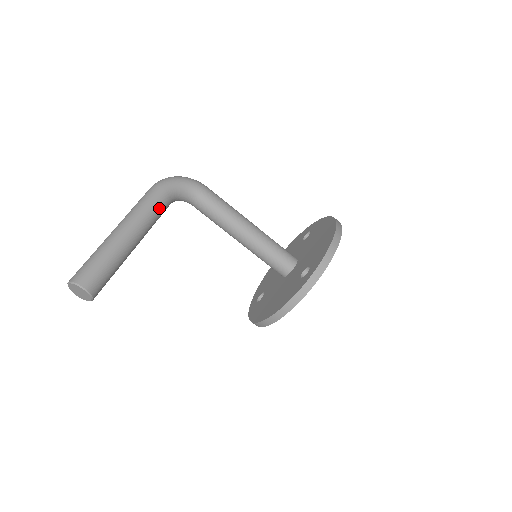
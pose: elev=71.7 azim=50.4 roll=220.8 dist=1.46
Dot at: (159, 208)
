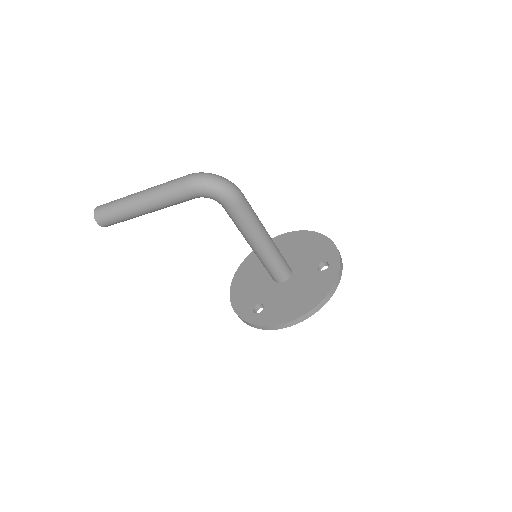
Dot at: (179, 202)
